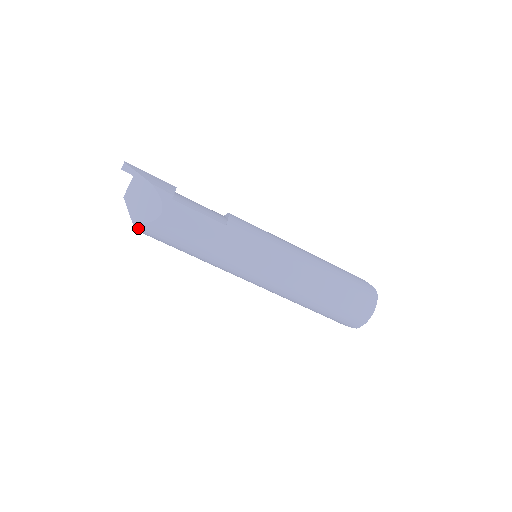
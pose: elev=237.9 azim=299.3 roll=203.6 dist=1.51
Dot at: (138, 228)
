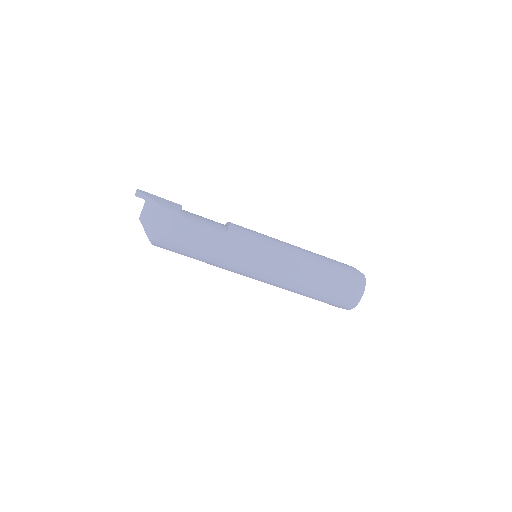
Dot at: (154, 243)
